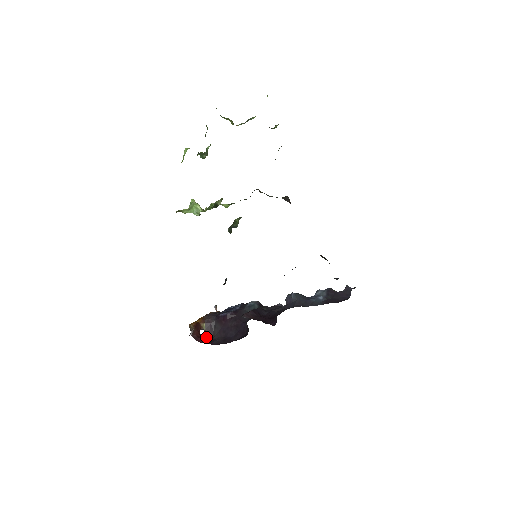
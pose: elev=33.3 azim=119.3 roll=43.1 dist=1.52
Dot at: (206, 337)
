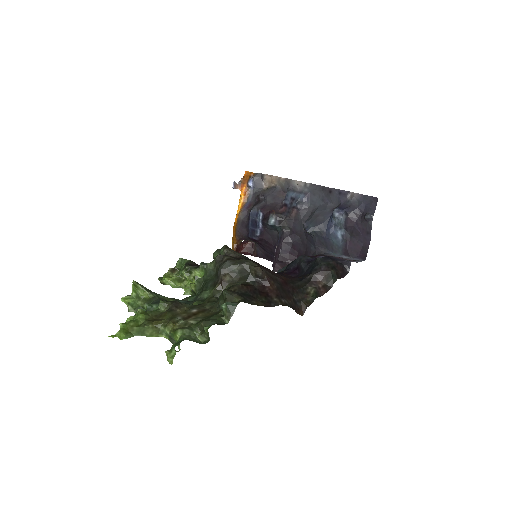
Dot at: (249, 242)
